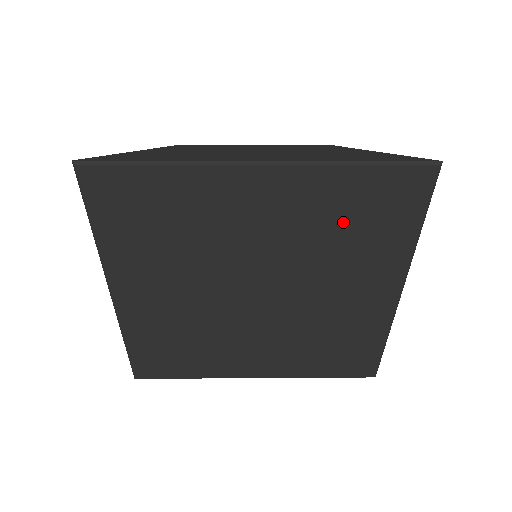
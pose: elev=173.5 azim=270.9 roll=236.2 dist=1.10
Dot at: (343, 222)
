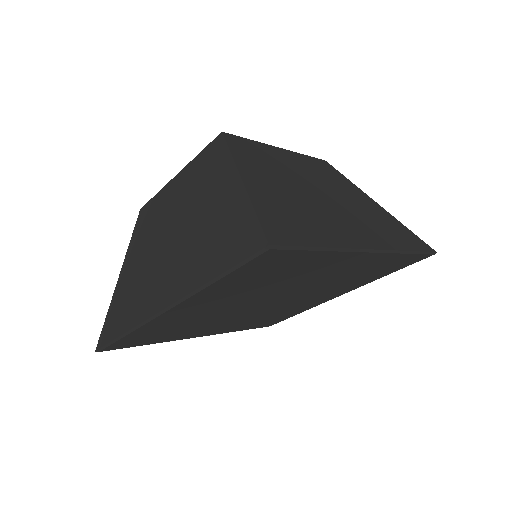
Dot at: (366, 273)
